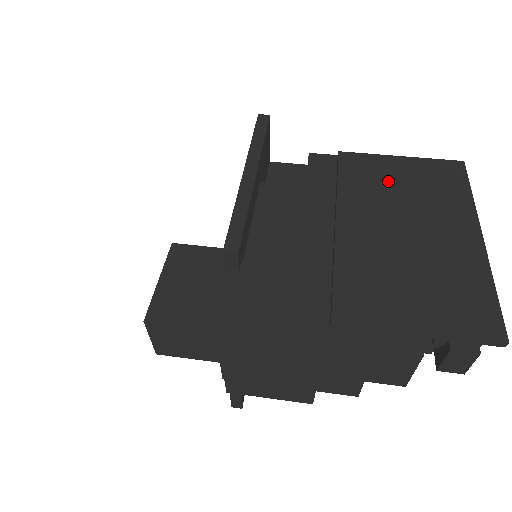
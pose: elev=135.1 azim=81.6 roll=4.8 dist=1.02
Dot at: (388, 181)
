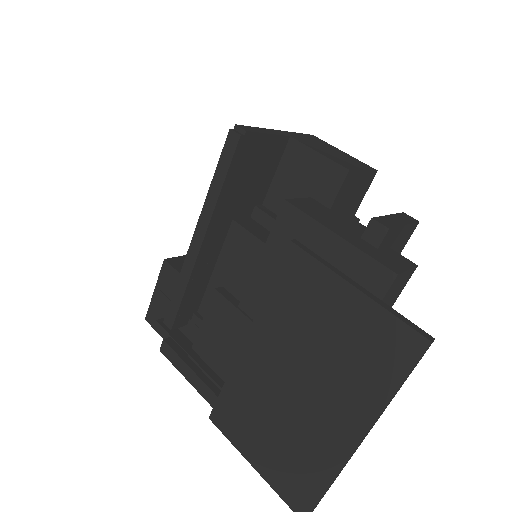
Dot at: (315, 319)
